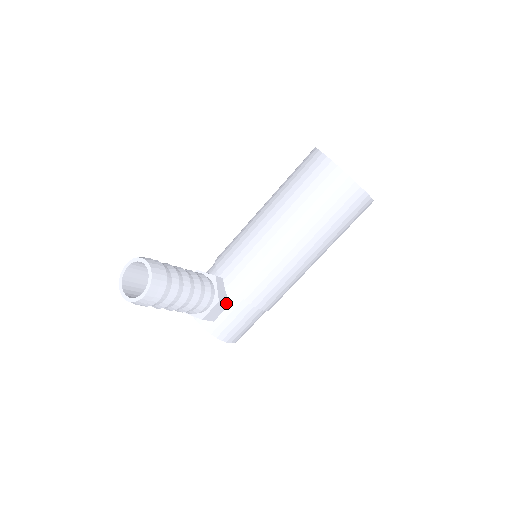
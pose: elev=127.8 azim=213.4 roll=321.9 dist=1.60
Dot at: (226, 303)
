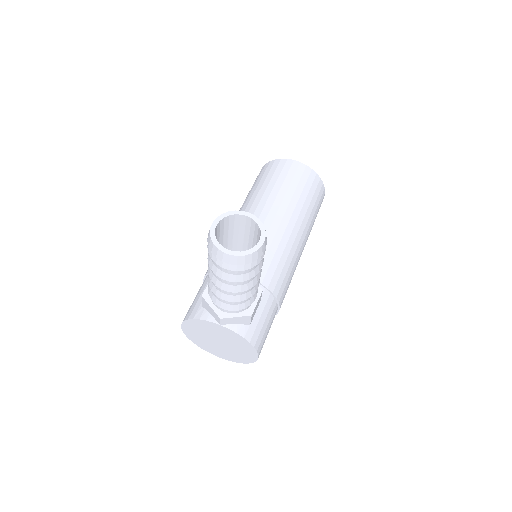
Dot at: occluded
